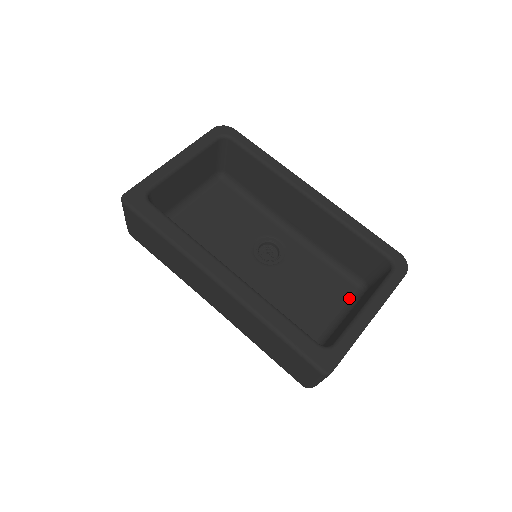
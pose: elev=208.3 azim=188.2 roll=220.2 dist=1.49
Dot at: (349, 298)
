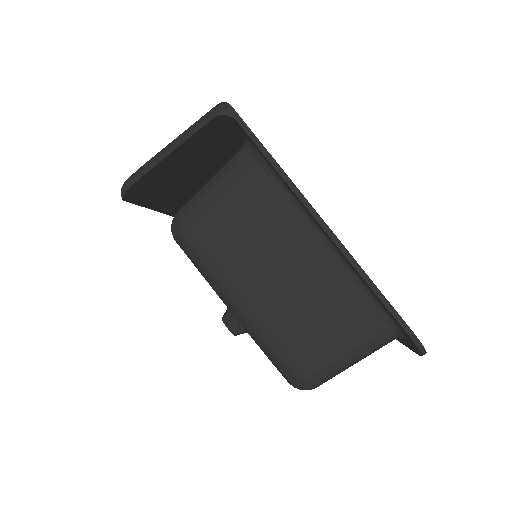
Dot at: occluded
